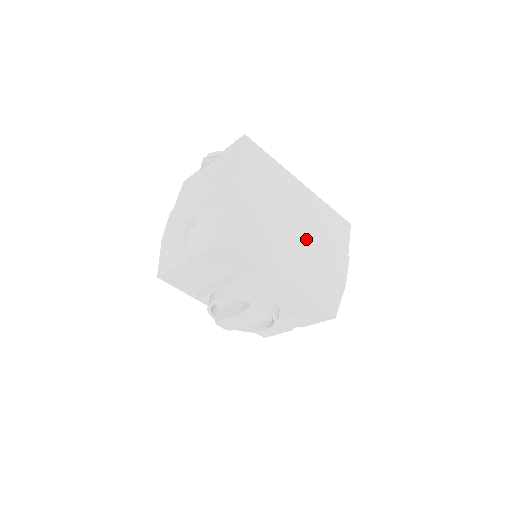
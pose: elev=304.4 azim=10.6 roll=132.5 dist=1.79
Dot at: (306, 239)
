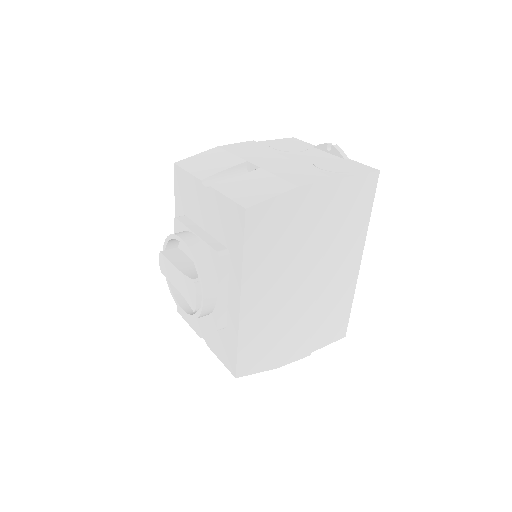
Dot at: (303, 300)
